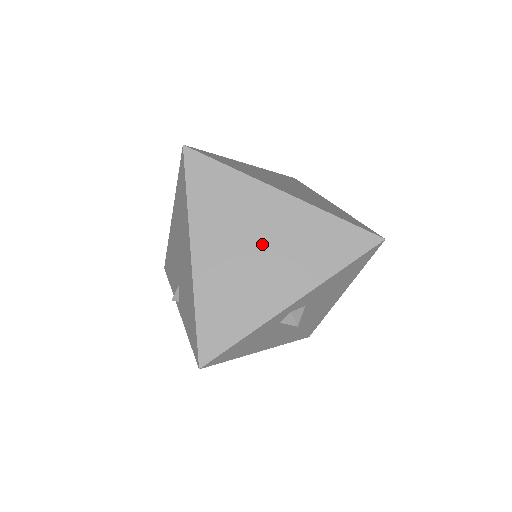
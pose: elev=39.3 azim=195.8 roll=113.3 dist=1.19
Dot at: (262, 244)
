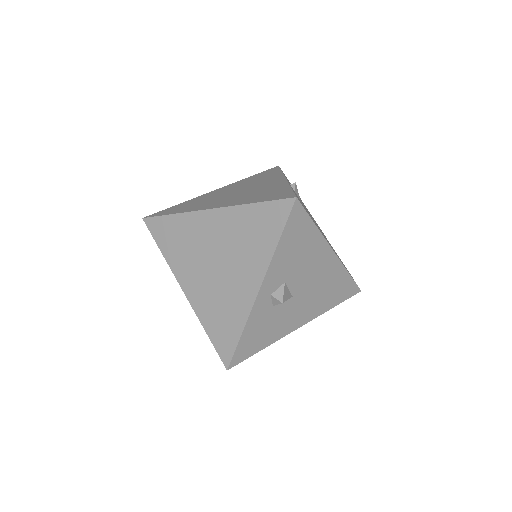
Dot at: (218, 257)
